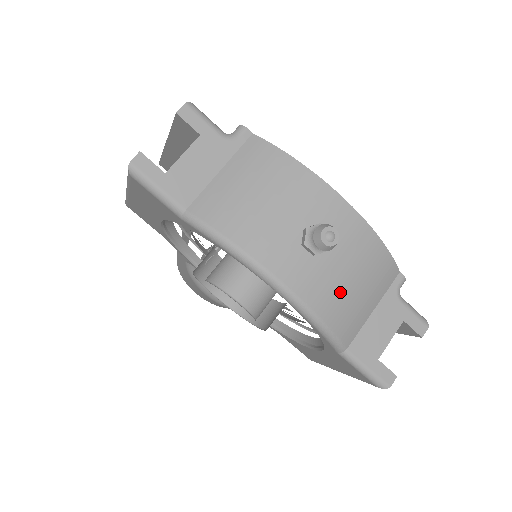
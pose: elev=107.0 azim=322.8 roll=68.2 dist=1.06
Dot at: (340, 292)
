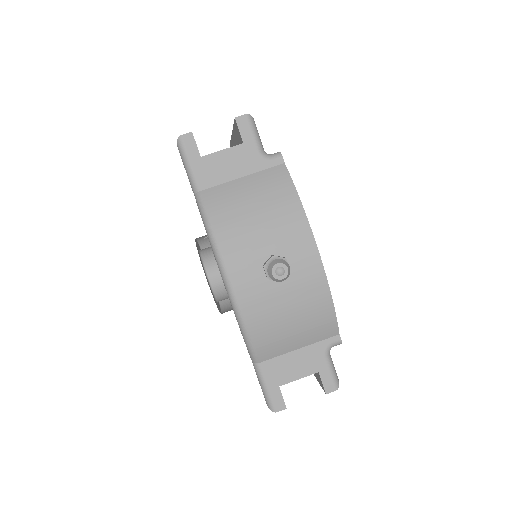
Dot at: (274, 317)
